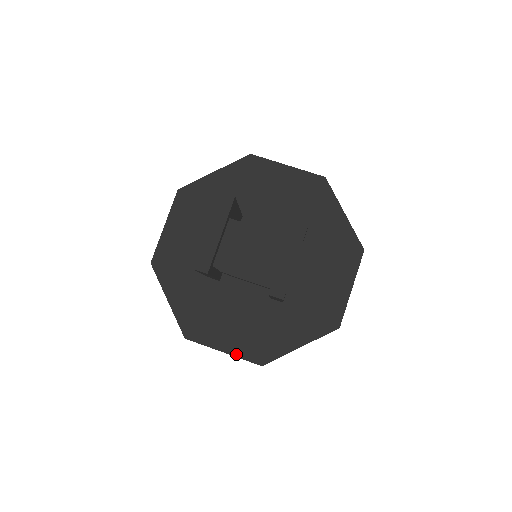
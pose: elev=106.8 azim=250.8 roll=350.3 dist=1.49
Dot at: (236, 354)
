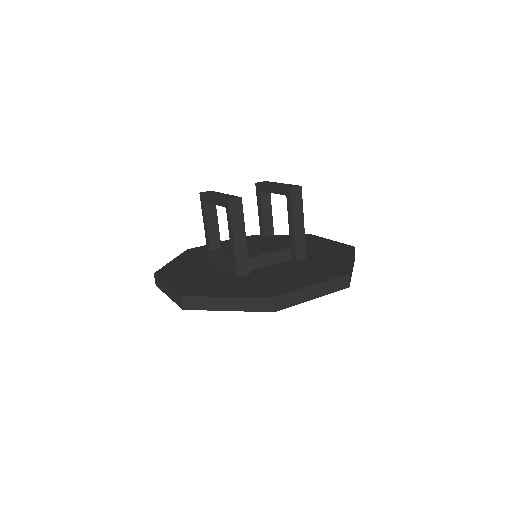
Dot at: (322, 281)
